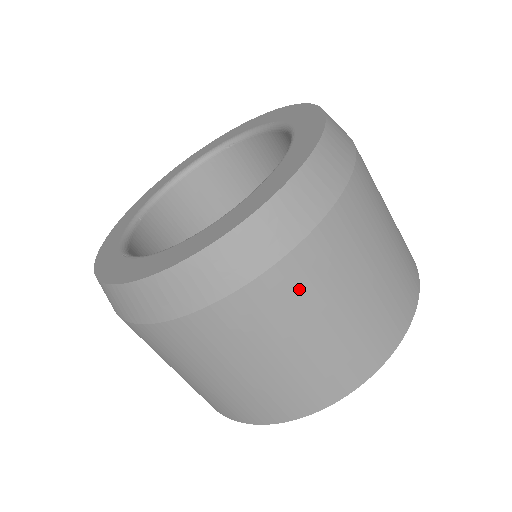
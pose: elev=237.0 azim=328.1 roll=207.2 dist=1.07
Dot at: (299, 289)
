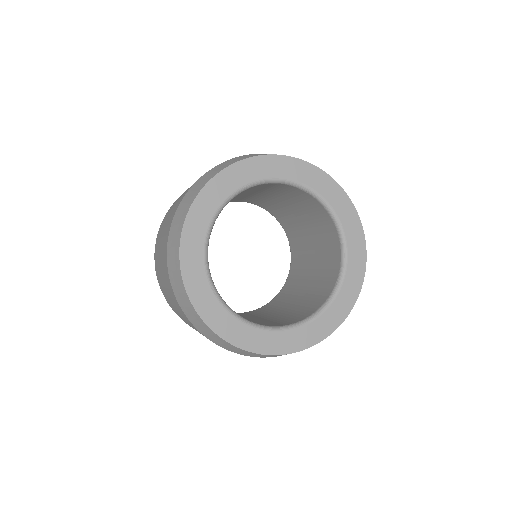
Dot at: occluded
